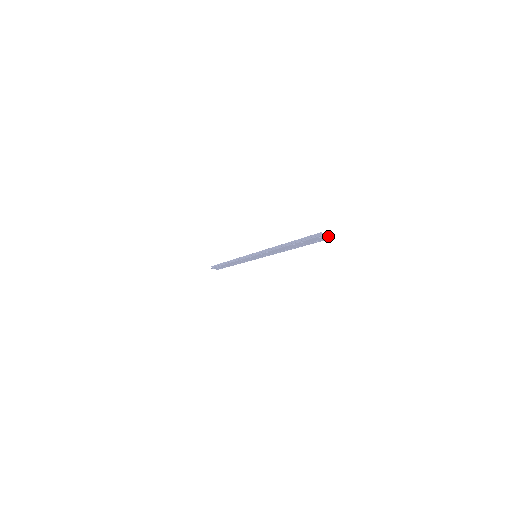
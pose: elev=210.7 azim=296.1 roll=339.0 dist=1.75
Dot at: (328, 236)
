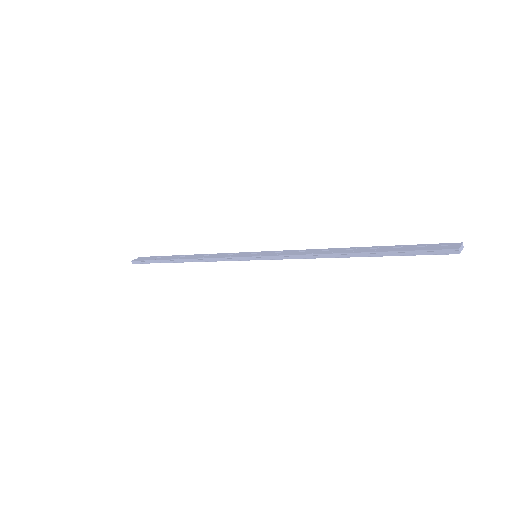
Dot at: (462, 247)
